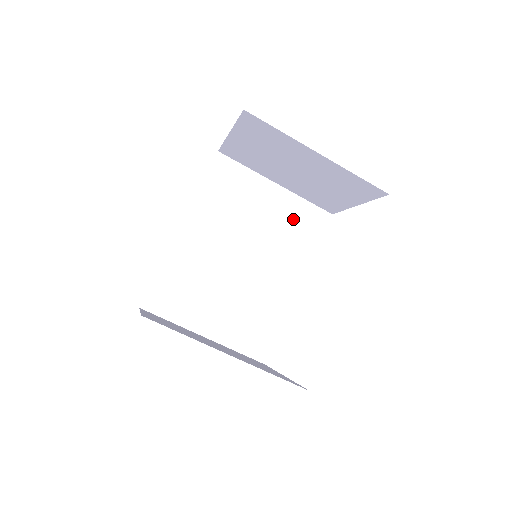
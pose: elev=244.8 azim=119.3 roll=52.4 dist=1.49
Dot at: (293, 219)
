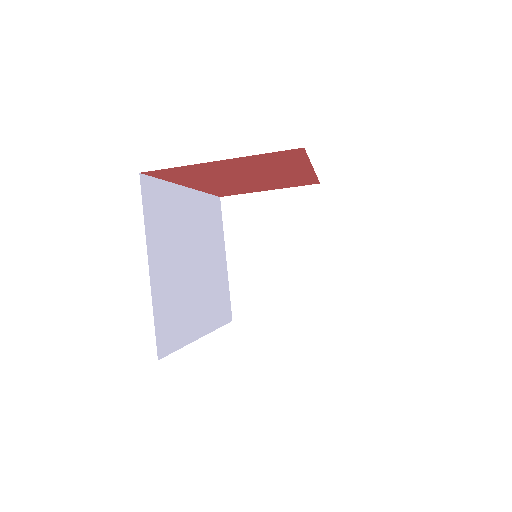
Dot at: (221, 290)
